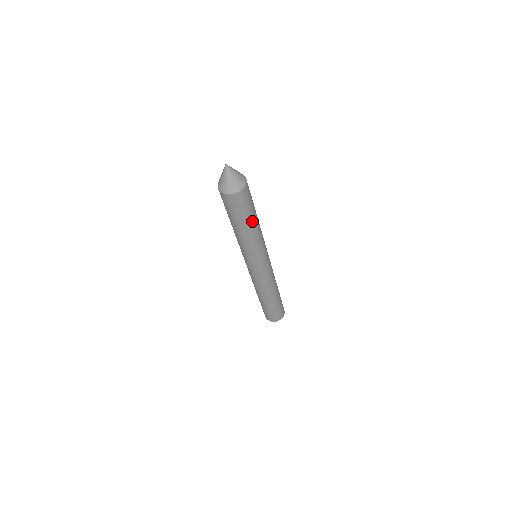
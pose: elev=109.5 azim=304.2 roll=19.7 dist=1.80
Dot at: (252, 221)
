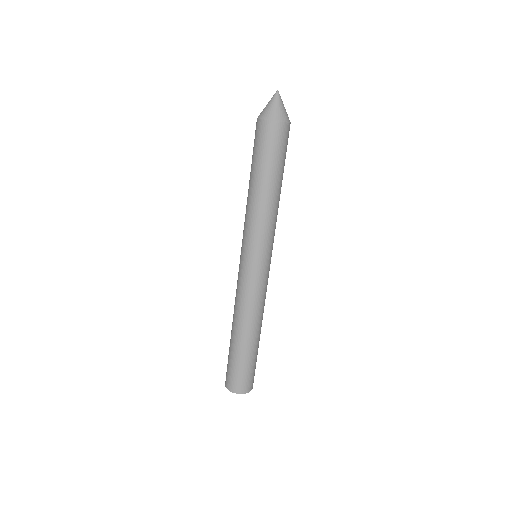
Dot at: (269, 179)
